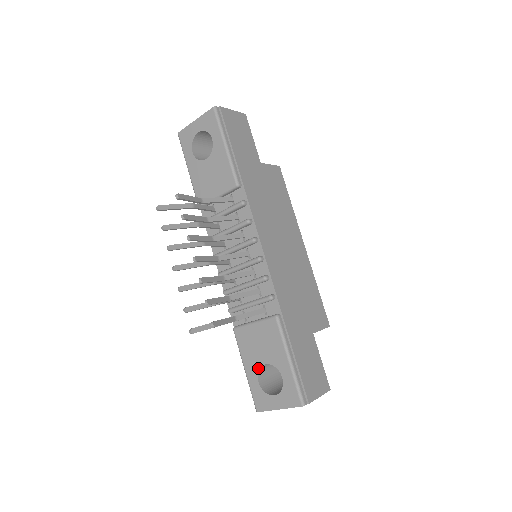
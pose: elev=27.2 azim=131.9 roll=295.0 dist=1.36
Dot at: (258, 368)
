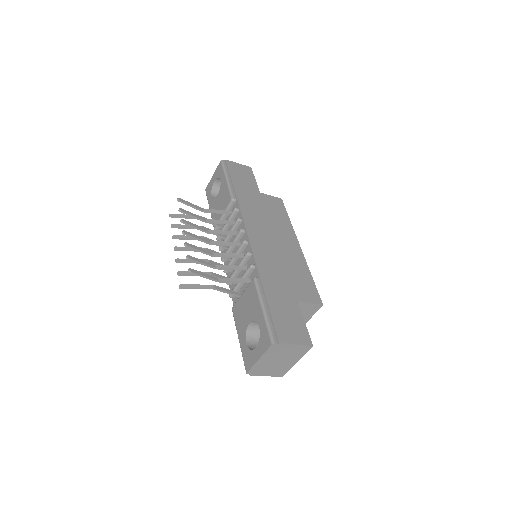
Dot at: (245, 330)
